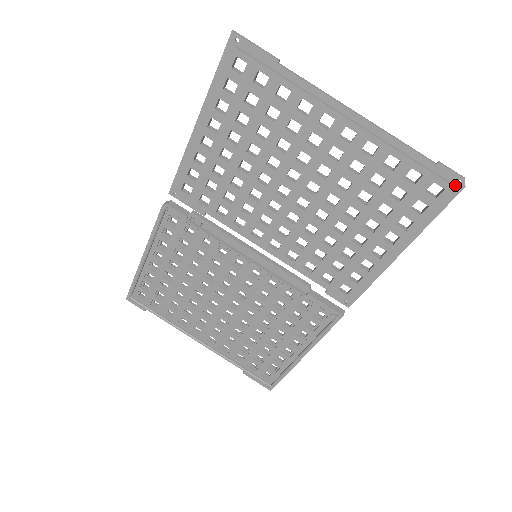
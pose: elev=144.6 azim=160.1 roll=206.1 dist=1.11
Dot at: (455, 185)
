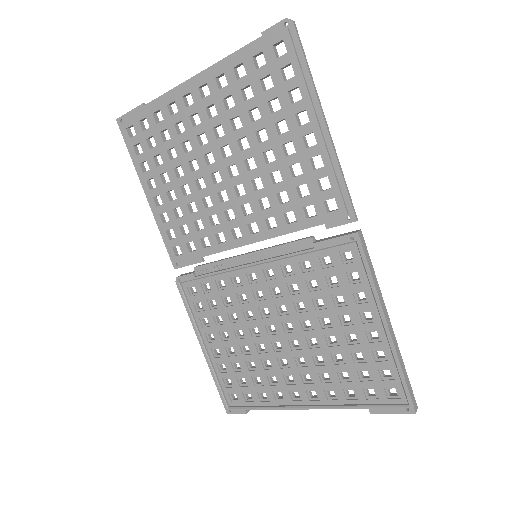
Dot at: (287, 29)
